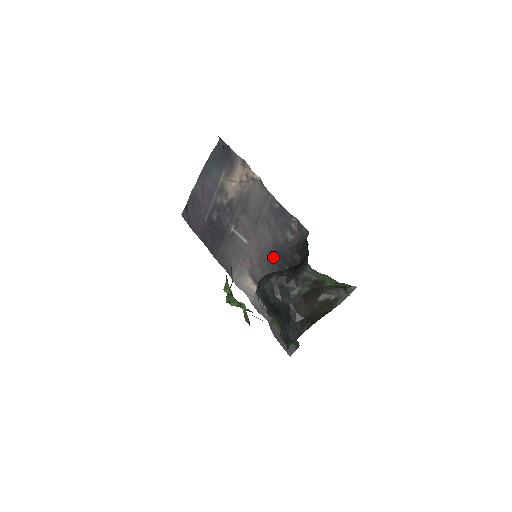
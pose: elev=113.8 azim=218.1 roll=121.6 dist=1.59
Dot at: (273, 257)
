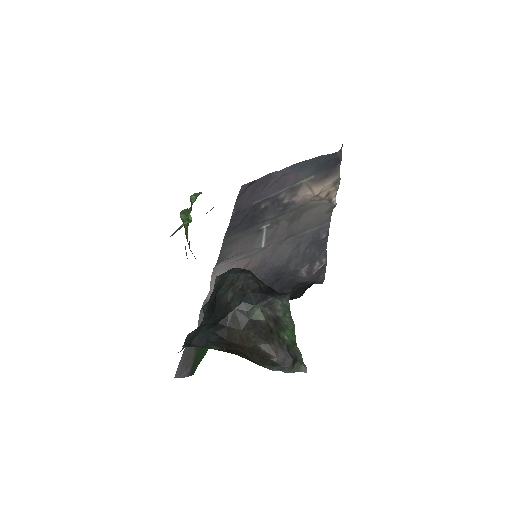
Dot at: (268, 276)
